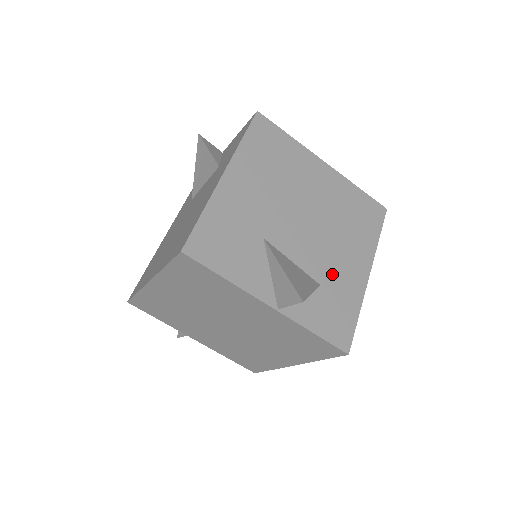
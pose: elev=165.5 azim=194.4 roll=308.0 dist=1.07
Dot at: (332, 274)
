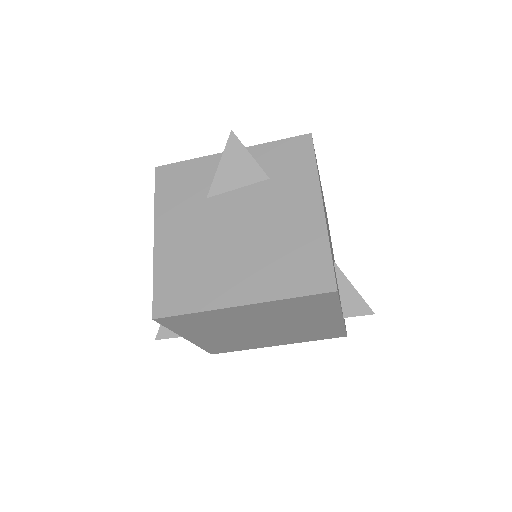
Dot at: occluded
